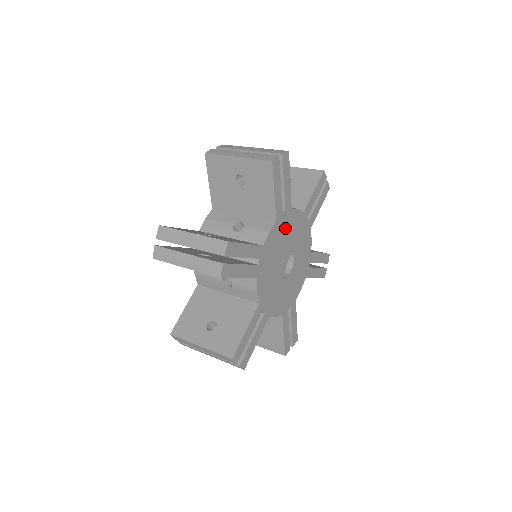
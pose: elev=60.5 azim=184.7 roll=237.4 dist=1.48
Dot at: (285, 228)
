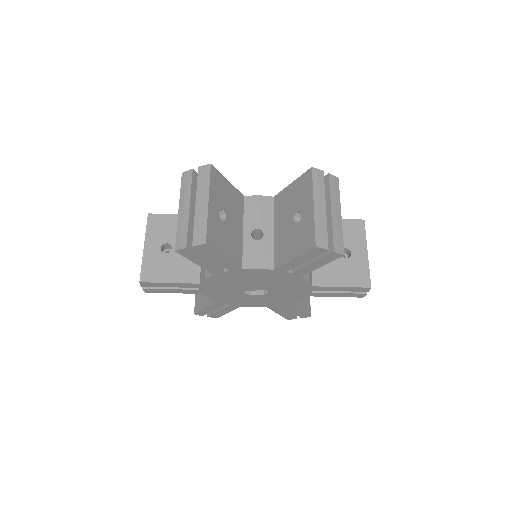
Dot at: (280, 278)
